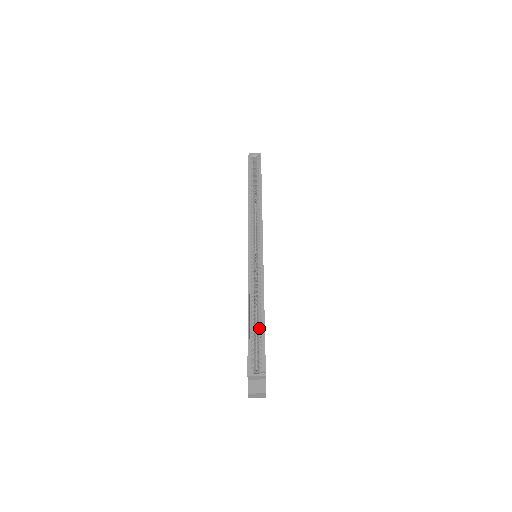
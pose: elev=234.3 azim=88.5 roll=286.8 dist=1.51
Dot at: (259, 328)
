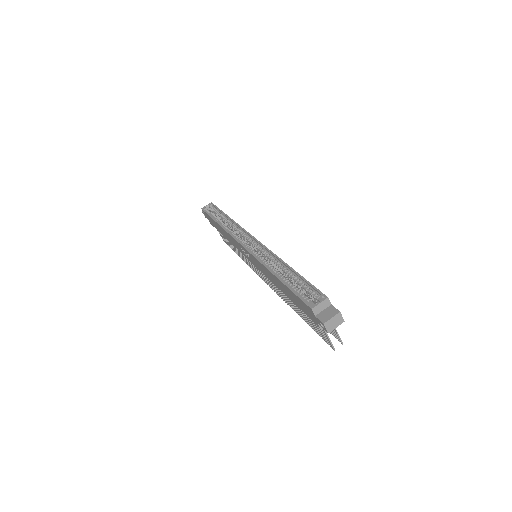
Dot at: (295, 279)
